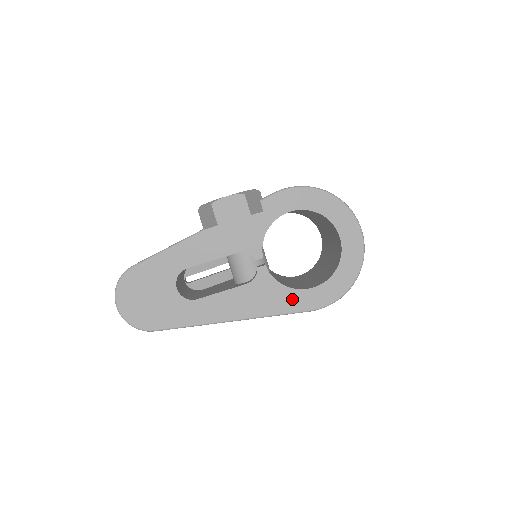
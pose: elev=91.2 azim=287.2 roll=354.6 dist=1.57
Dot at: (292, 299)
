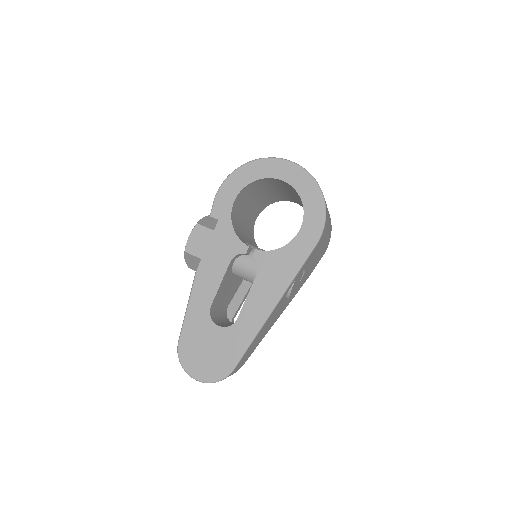
Dot at: (296, 250)
